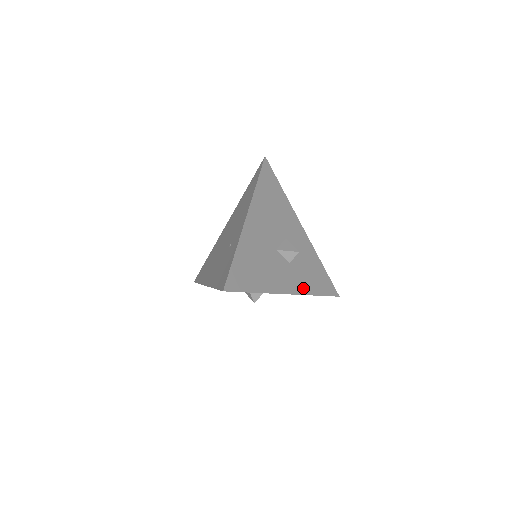
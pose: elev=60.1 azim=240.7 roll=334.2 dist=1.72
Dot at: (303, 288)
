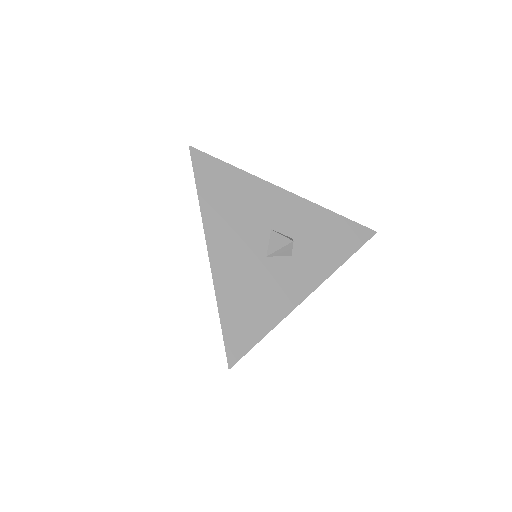
Dot at: (324, 269)
